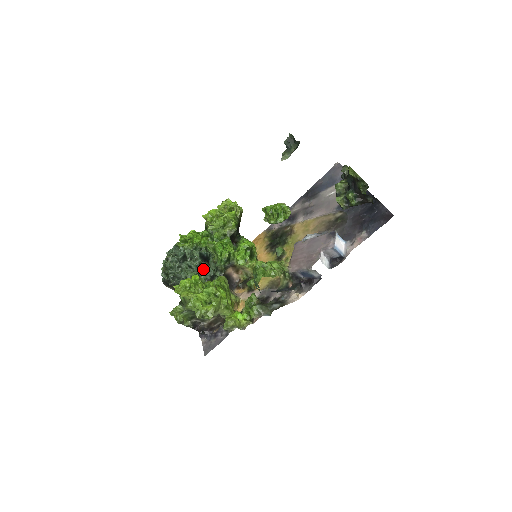
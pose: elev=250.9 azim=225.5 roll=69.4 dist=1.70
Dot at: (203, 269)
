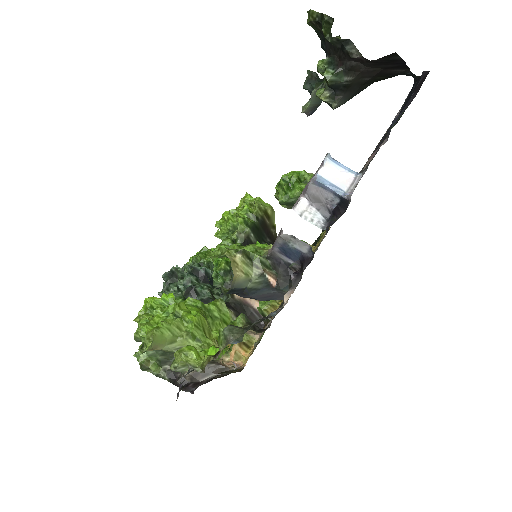
Dot at: (195, 290)
